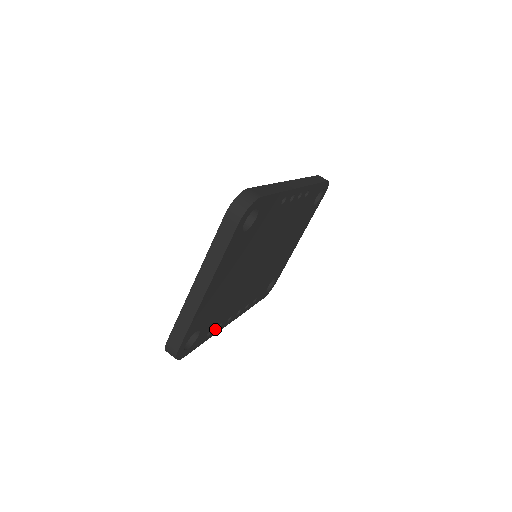
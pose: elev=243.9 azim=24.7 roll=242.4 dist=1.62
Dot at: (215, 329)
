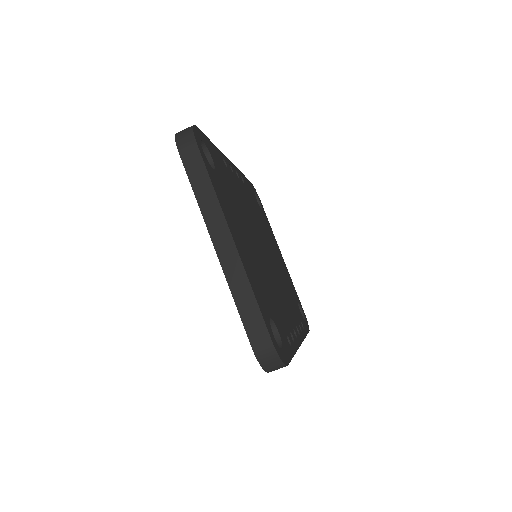
Dot at: (291, 340)
